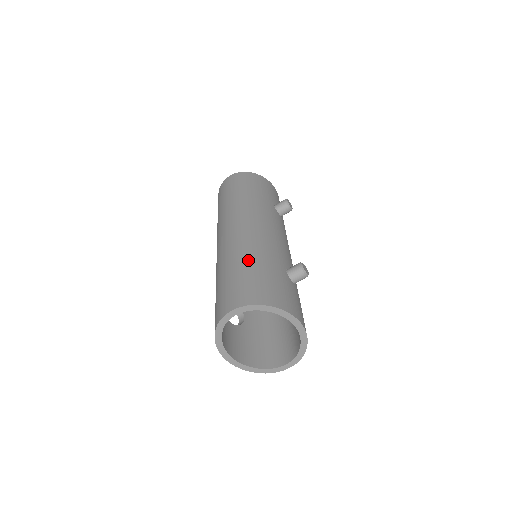
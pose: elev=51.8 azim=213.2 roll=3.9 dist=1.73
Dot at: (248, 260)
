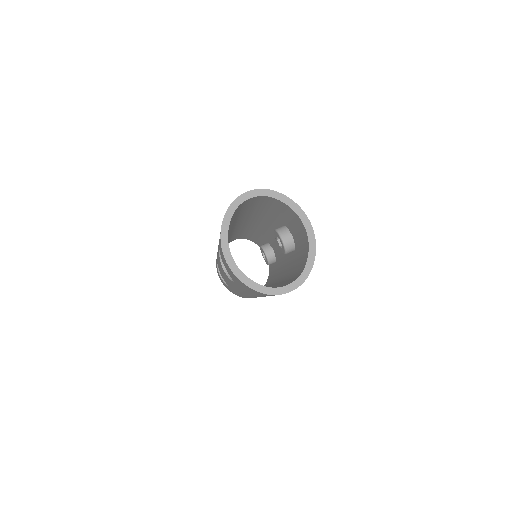
Dot at: occluded
